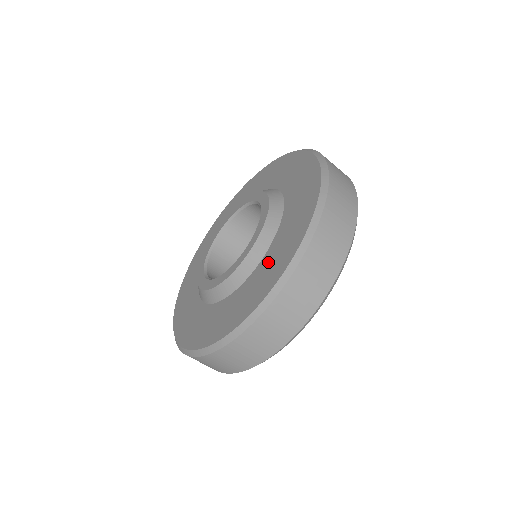
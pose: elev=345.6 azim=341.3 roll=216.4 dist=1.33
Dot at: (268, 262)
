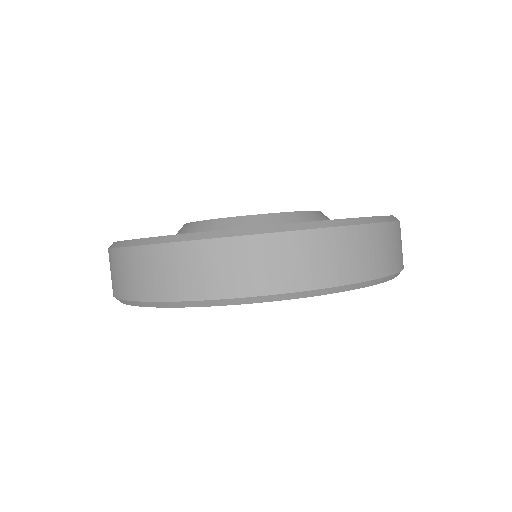
Dot at: occluded
